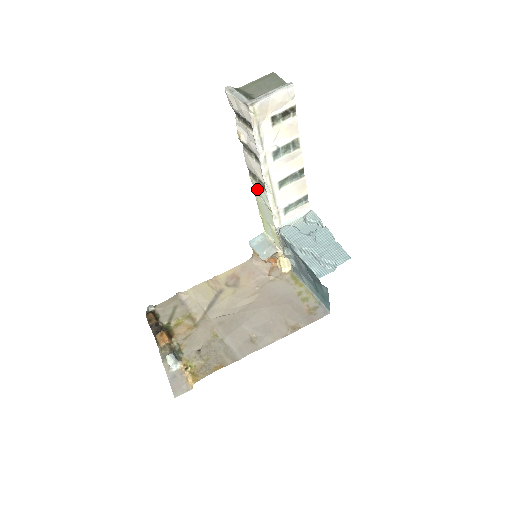
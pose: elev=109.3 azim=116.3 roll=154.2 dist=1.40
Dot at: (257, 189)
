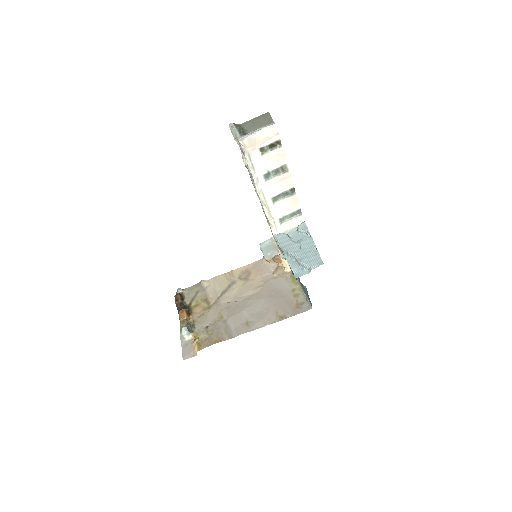
Dot at: occluded
